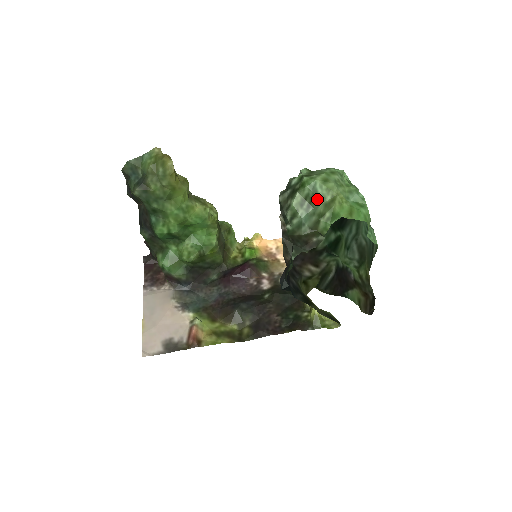
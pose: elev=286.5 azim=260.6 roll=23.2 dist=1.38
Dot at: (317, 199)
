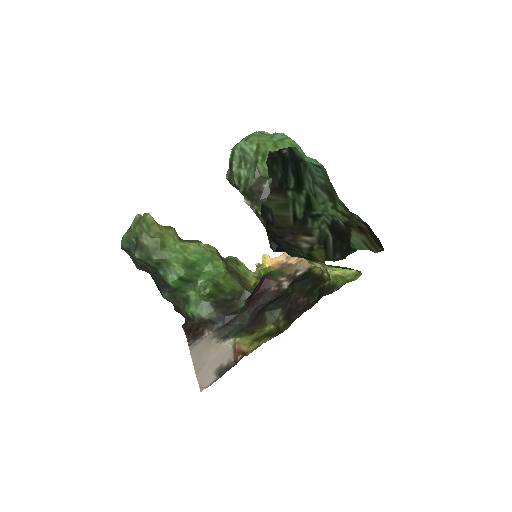
Dot at: (247, 154)
